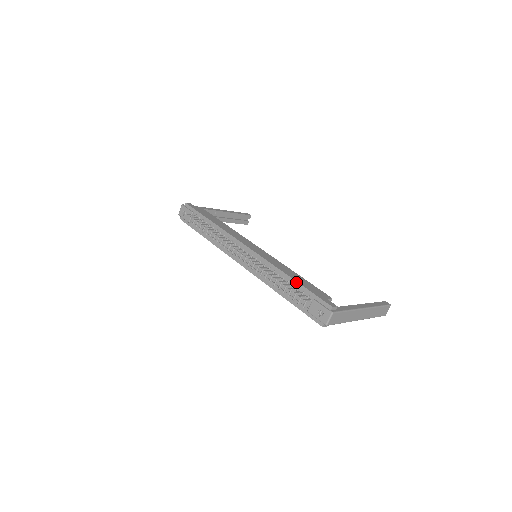
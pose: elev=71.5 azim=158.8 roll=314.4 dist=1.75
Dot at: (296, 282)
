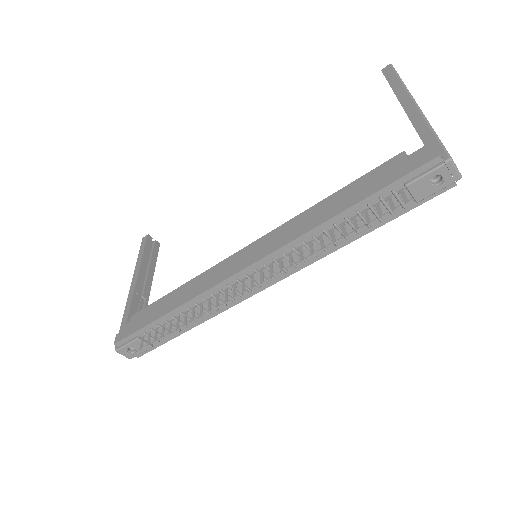
Dot at: (356, 206)
